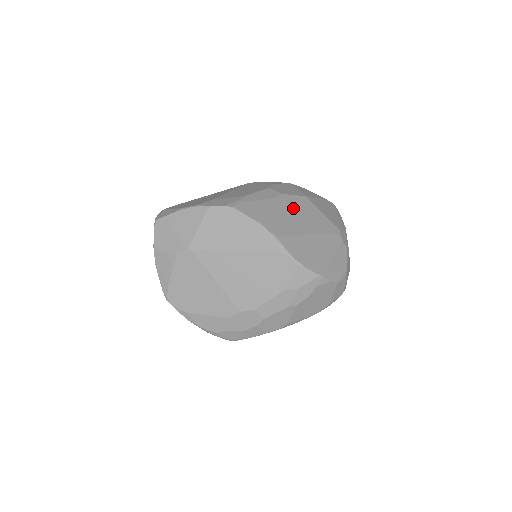
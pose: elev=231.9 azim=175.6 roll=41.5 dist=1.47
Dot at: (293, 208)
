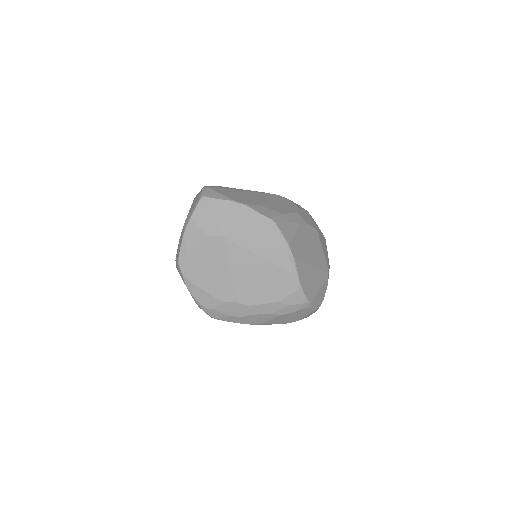
Dot at: (309, 238)
